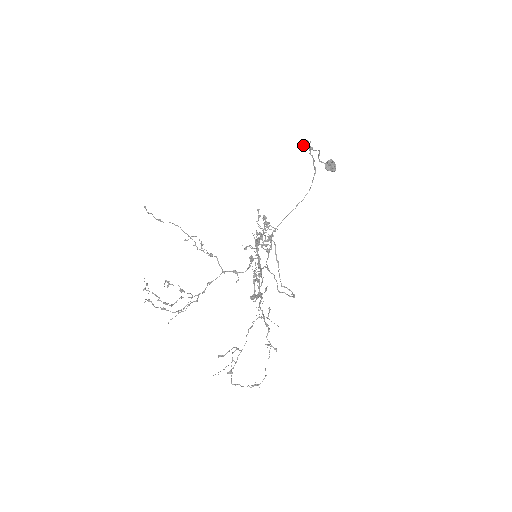
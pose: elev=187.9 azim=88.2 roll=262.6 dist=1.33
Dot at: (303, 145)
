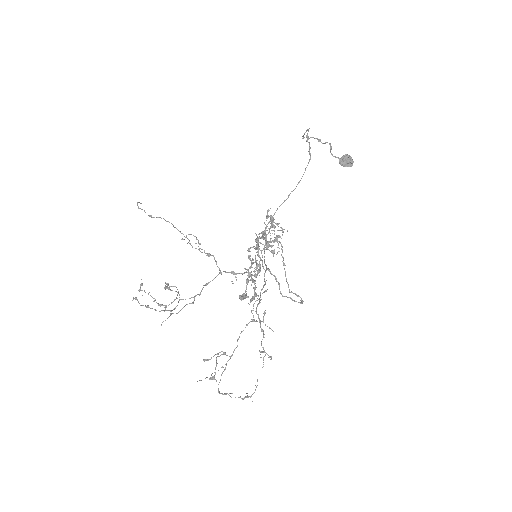
Dot at: (308, 136)
